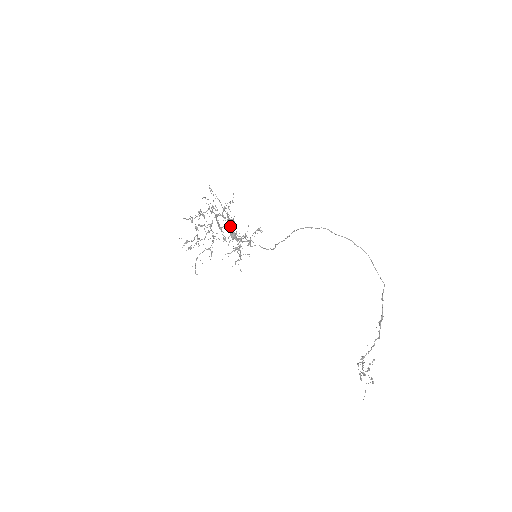
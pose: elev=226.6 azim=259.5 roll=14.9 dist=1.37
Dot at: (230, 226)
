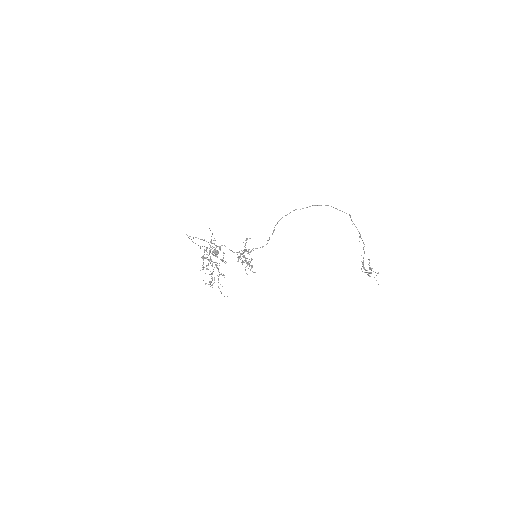
Dot at: occluded
